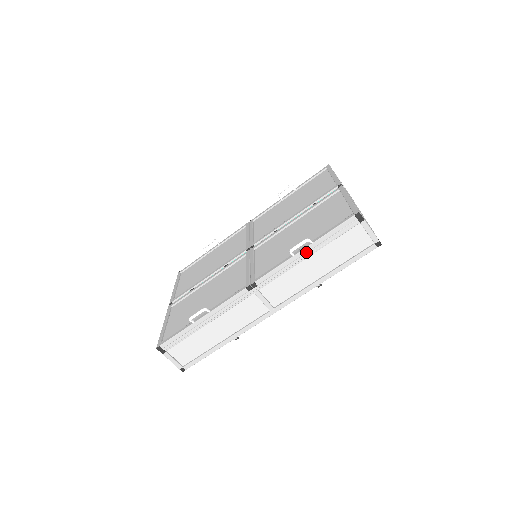
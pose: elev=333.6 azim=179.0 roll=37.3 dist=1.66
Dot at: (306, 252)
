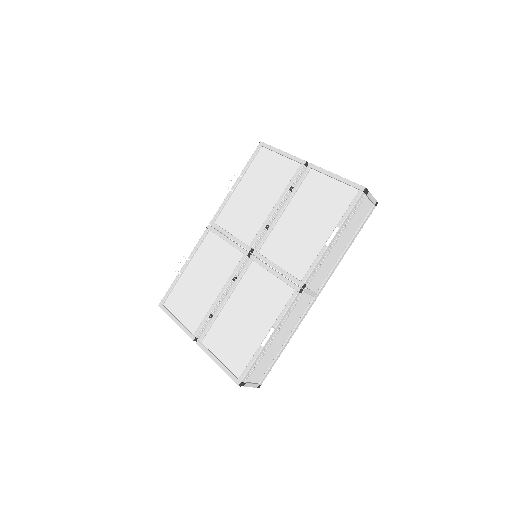
Dot at: (335, 238)
